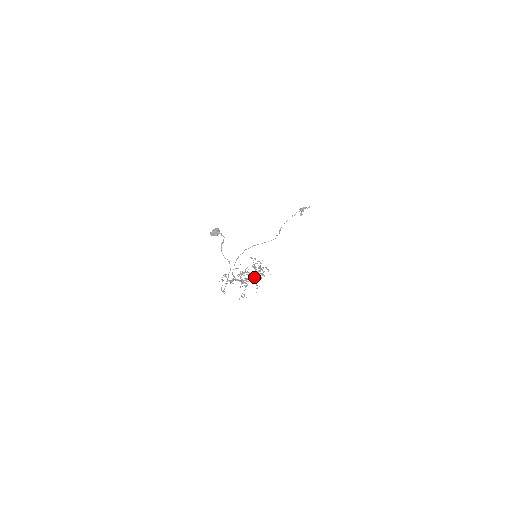
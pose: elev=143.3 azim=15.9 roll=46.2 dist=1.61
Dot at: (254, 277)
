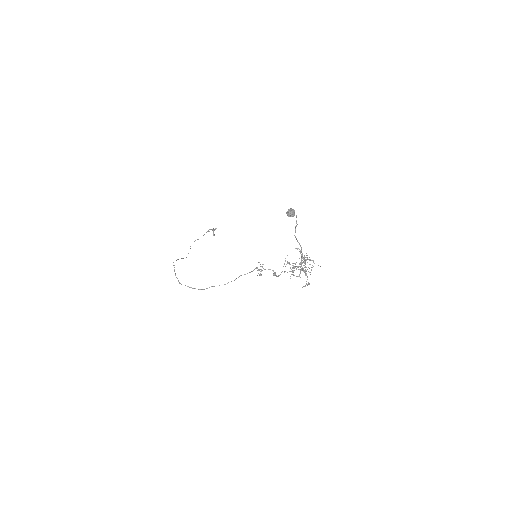
Dot at: (281, 272)
